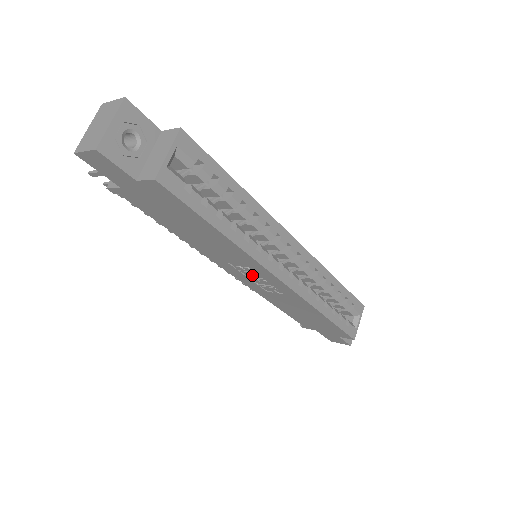
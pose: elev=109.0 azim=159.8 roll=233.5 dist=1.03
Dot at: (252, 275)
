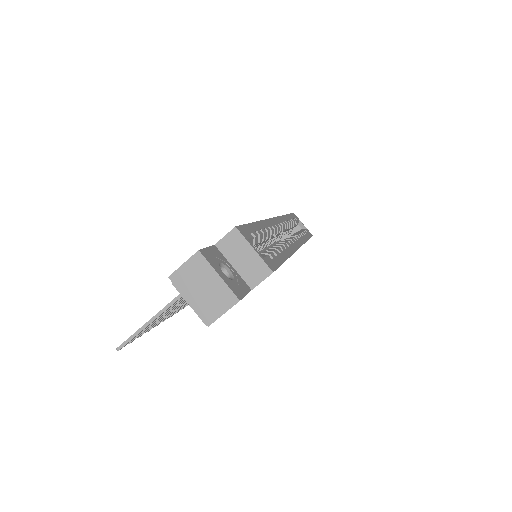
Dot at: occluded
